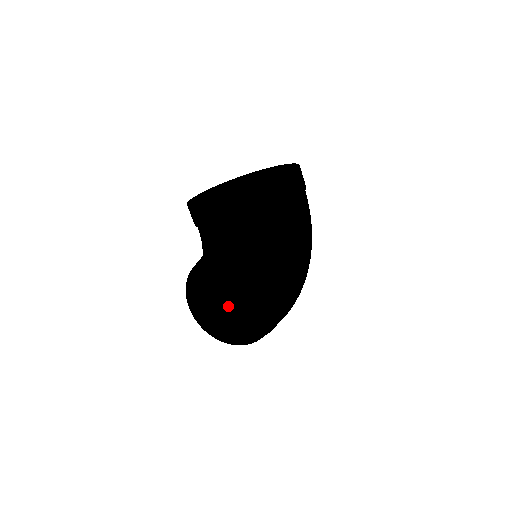
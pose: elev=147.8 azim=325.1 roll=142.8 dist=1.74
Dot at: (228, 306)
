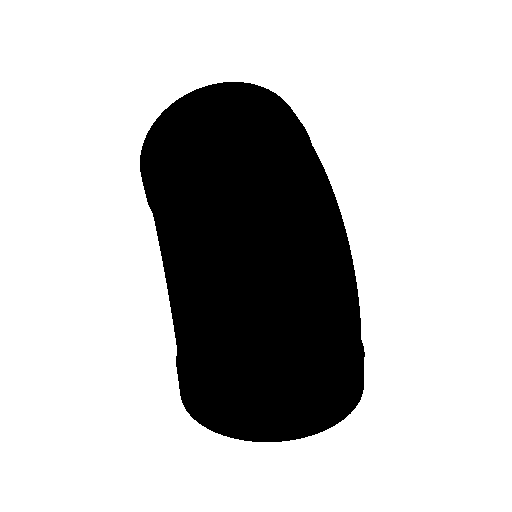
Dot at: (176, 317)
